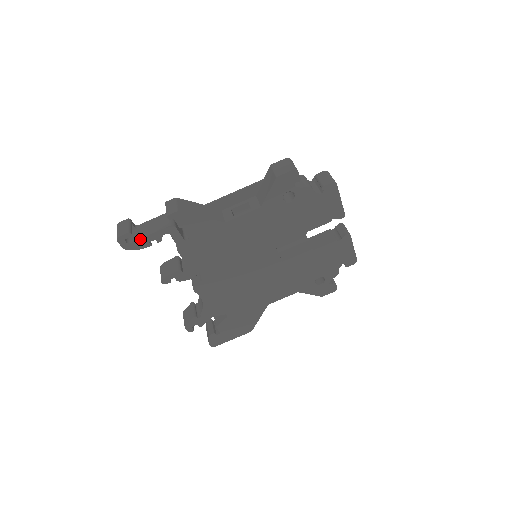
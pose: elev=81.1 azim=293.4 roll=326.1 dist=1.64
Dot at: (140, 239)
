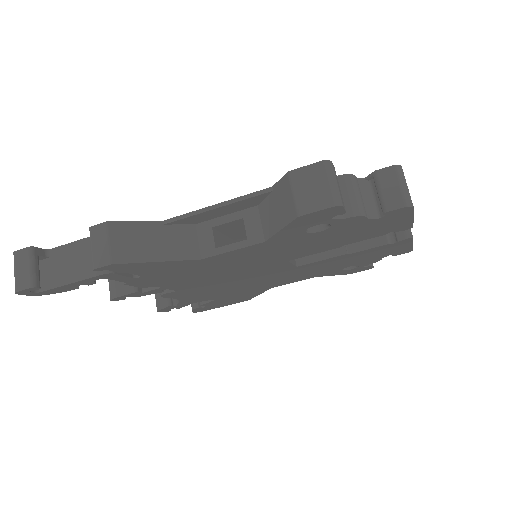
Dot at: (56, 287)
